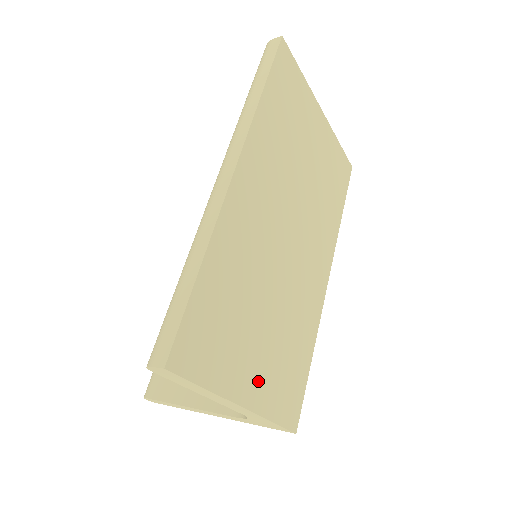
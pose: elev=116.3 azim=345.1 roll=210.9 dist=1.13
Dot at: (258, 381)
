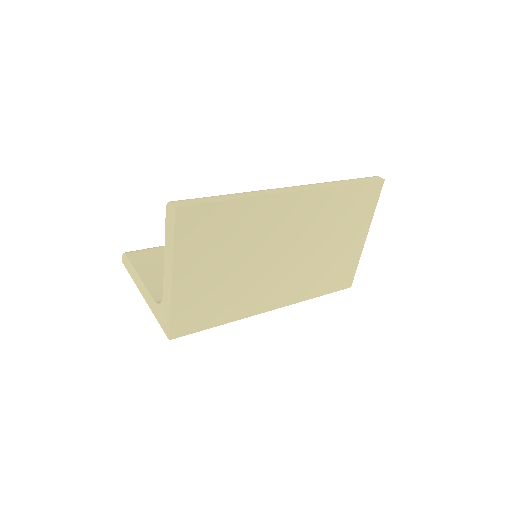
Dot at: (190, 283)
